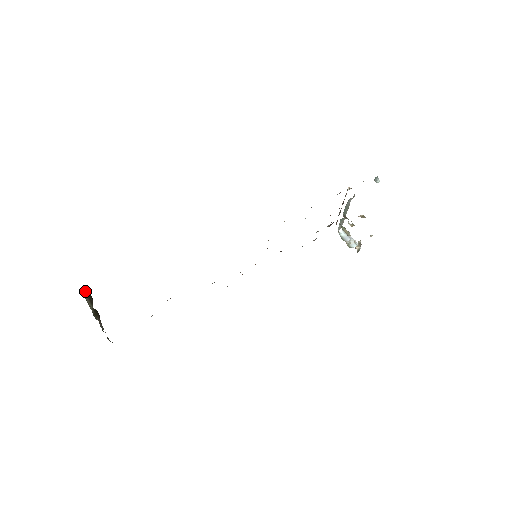
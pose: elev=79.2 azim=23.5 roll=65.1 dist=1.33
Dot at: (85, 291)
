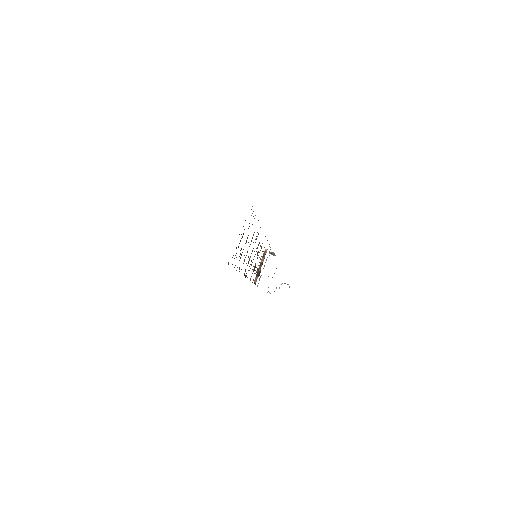
Dot at: occluded
